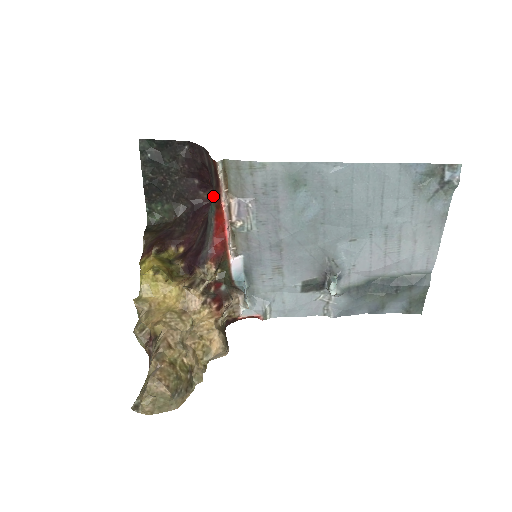
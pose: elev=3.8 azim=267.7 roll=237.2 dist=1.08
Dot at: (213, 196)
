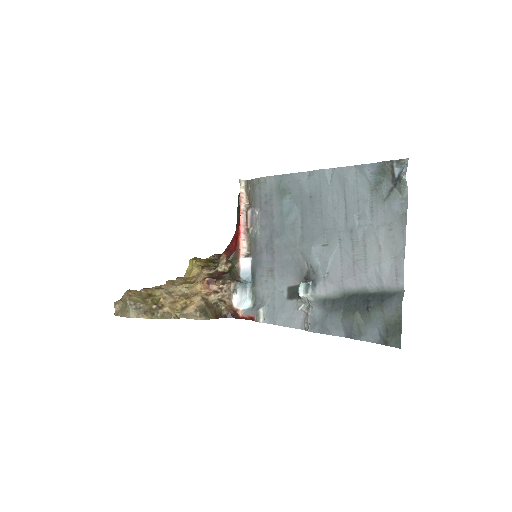
Dot at: occluded
